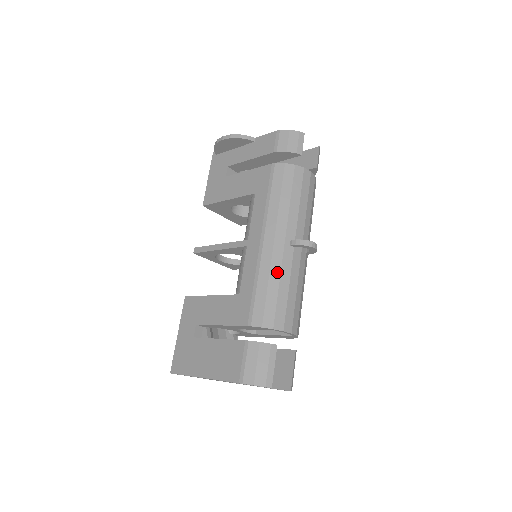
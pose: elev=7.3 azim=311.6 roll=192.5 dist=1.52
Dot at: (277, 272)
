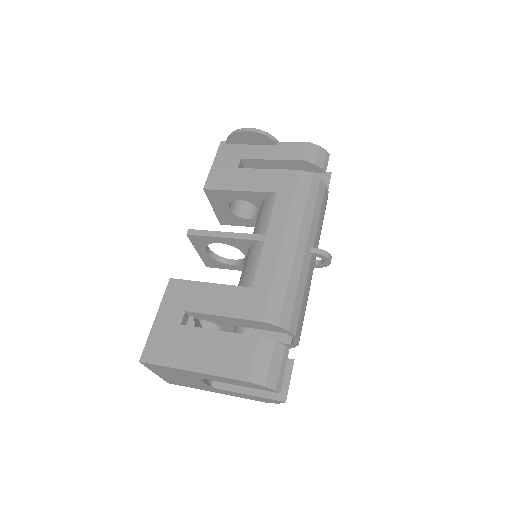
Dot at: (297, 274)
